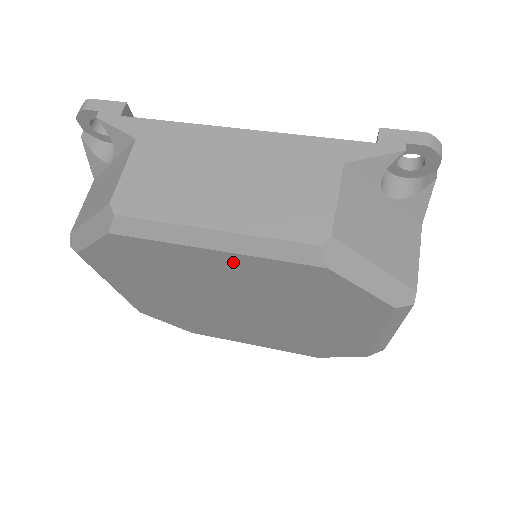
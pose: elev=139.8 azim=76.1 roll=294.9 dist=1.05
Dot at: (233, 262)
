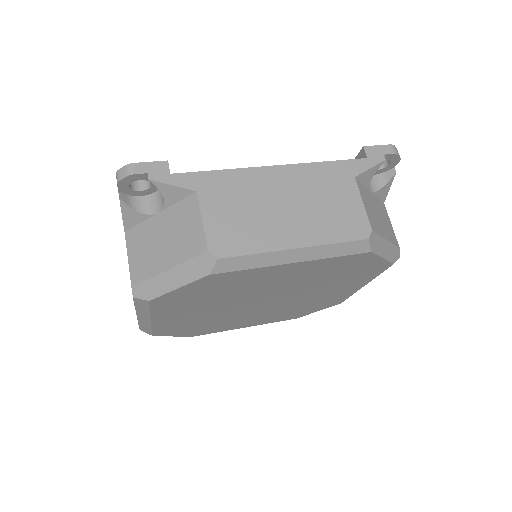
Dot at: (302, 267)
